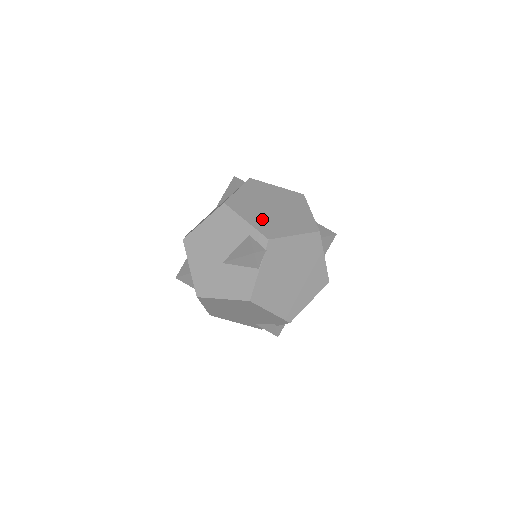
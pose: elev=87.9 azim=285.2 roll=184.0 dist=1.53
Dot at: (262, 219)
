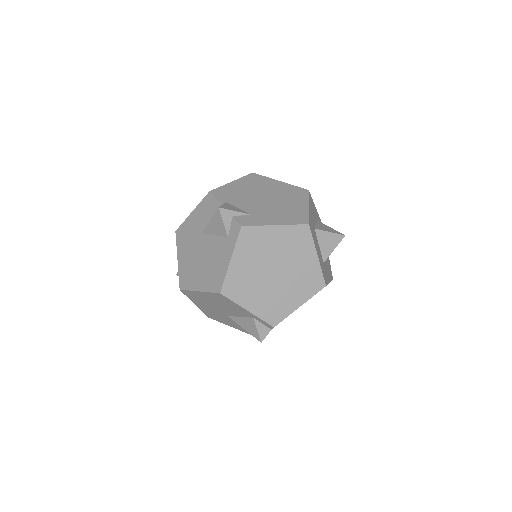
Dot at: (264, 299)
